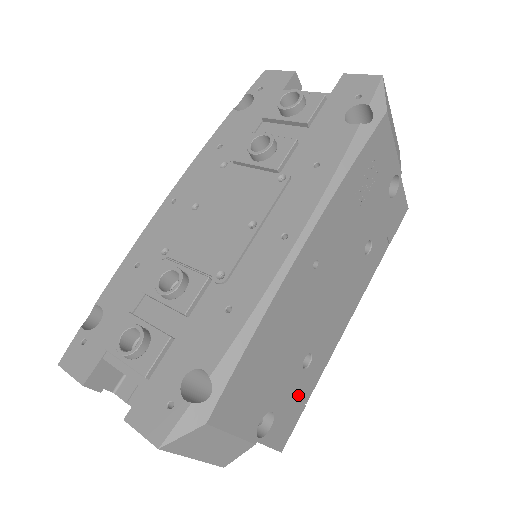
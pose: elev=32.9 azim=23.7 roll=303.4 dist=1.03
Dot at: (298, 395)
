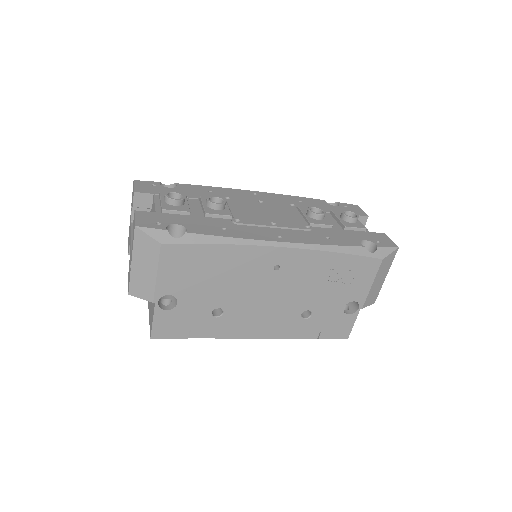
Dot at: (193, 323)
